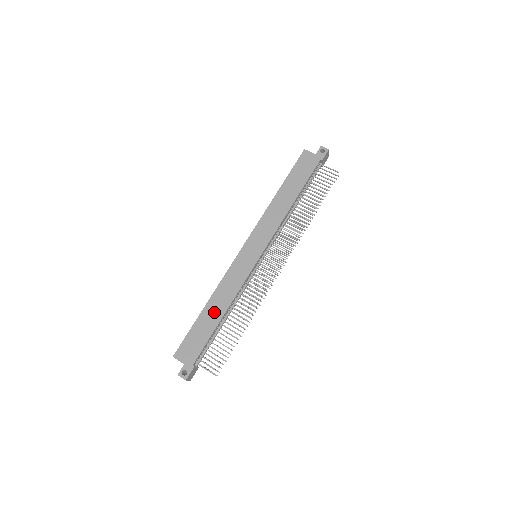
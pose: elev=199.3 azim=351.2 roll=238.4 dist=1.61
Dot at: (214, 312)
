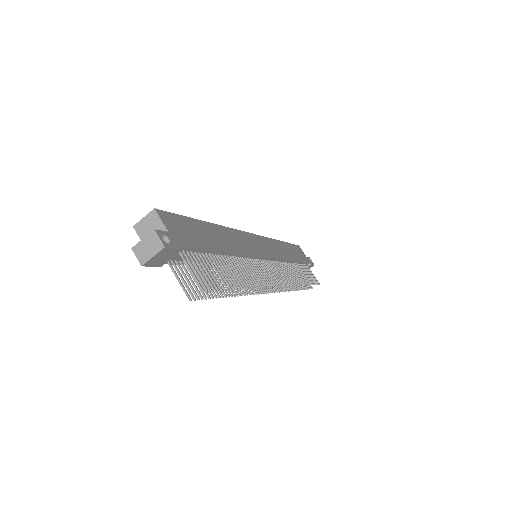
Dot at: (219, 238)
